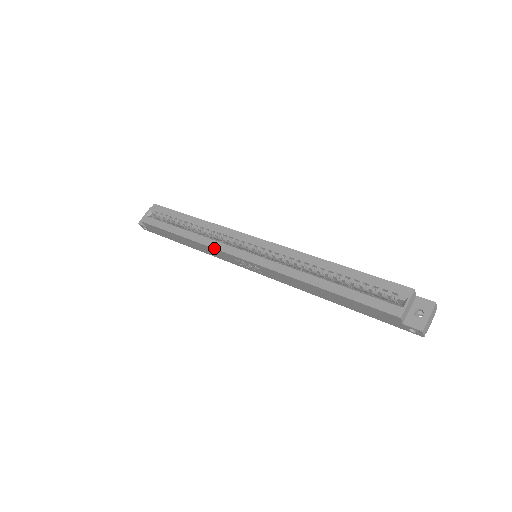
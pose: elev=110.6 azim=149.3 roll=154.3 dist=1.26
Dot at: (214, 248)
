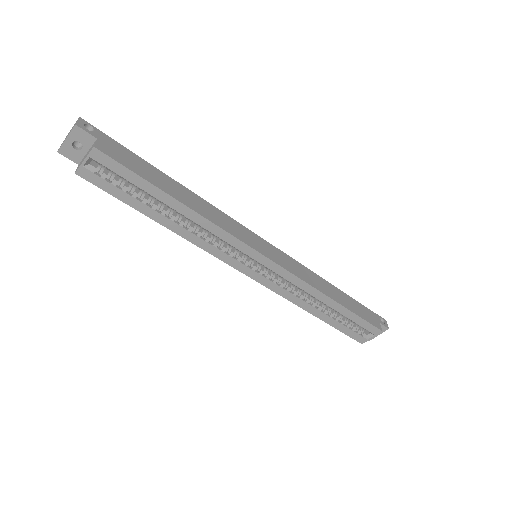
Dot at: occluded
